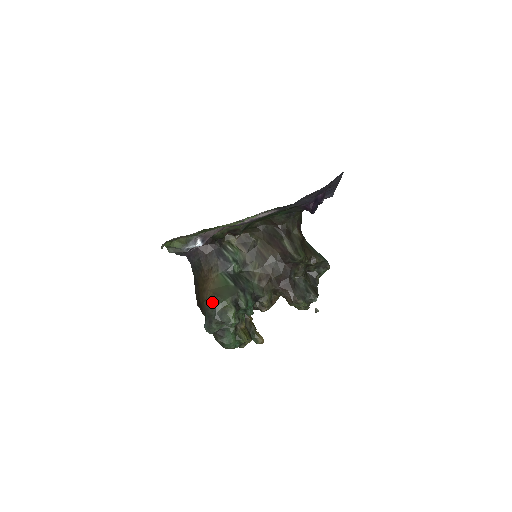
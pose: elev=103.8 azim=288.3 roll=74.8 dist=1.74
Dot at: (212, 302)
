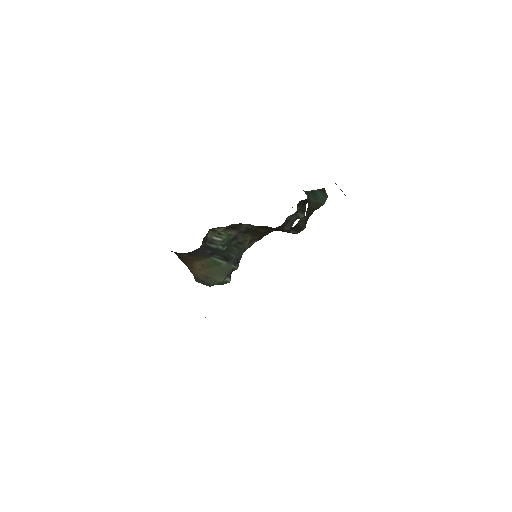
Dot at: (206, 282)
